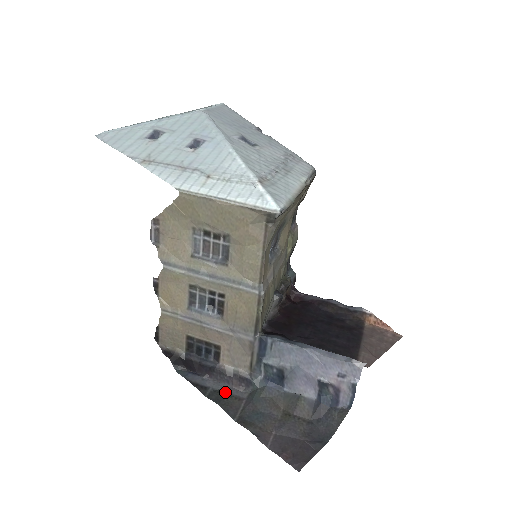
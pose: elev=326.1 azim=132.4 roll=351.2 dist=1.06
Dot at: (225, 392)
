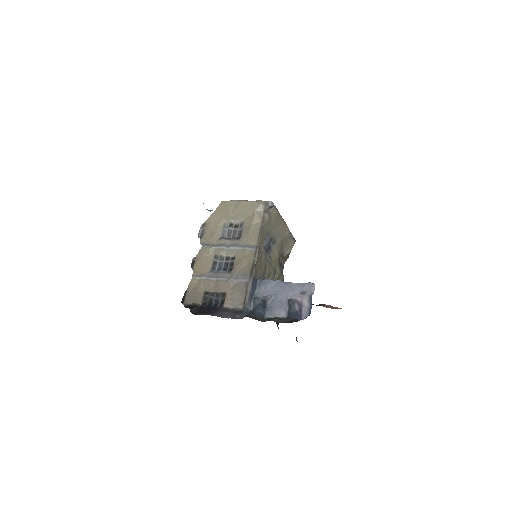
Dot at: occluded
